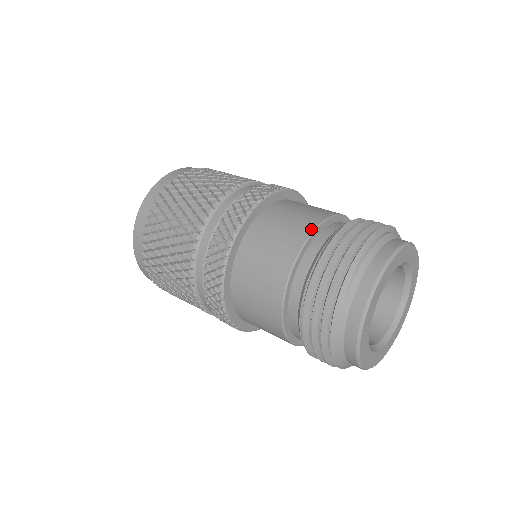
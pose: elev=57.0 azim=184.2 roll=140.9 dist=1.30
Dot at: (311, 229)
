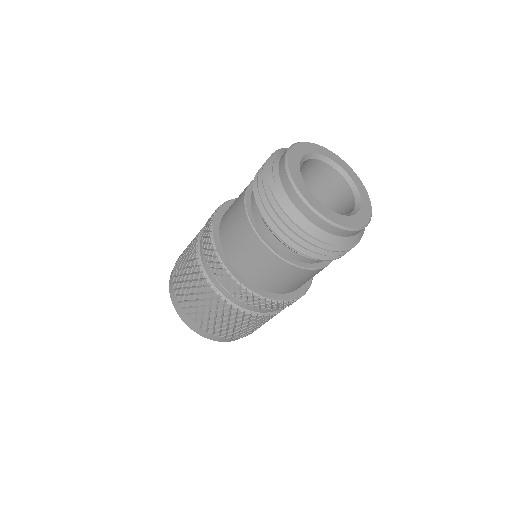
Dot at: (246, 188)
